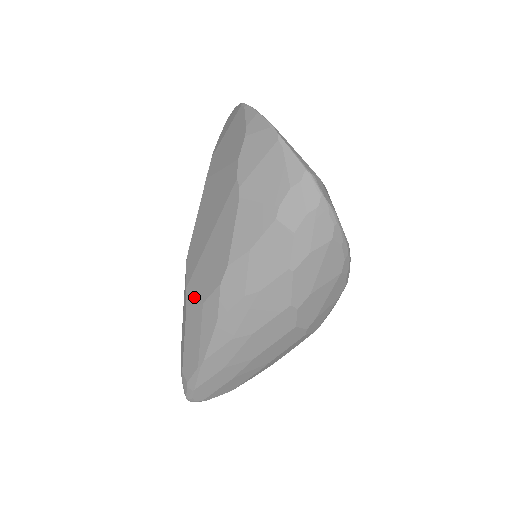
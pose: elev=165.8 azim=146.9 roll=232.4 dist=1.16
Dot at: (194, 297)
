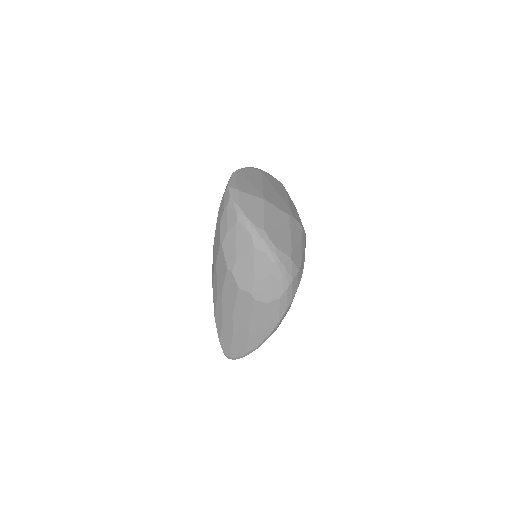
Dot at: occluded
